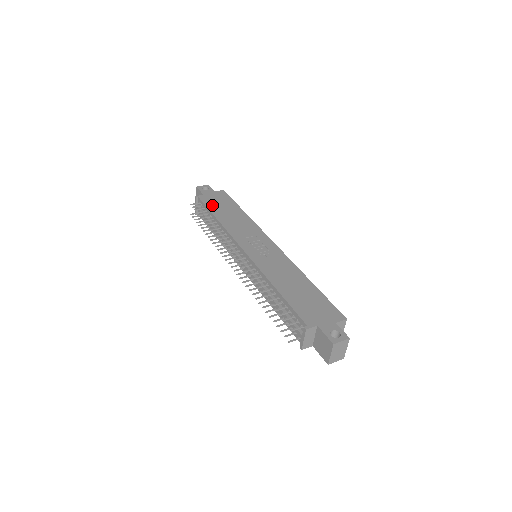
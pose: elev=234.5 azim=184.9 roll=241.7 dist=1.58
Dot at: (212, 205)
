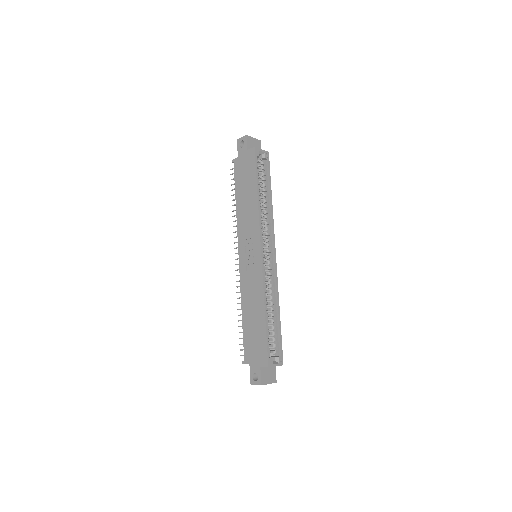
Dot at: (238, 179)
